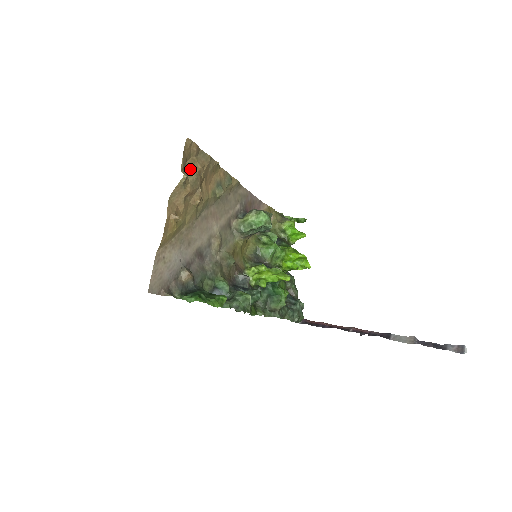
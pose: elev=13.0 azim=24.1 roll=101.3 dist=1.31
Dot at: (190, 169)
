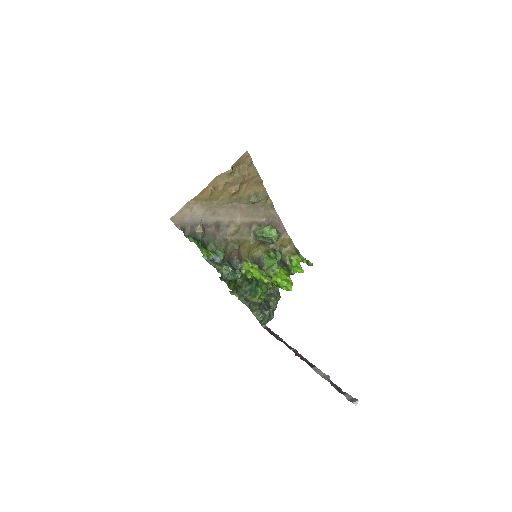
Dot at: (239, 170)
